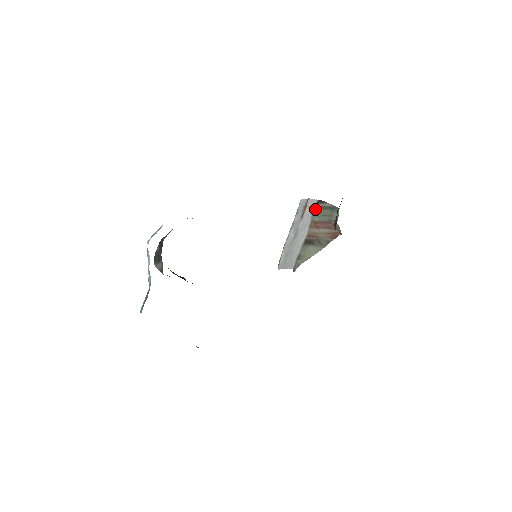
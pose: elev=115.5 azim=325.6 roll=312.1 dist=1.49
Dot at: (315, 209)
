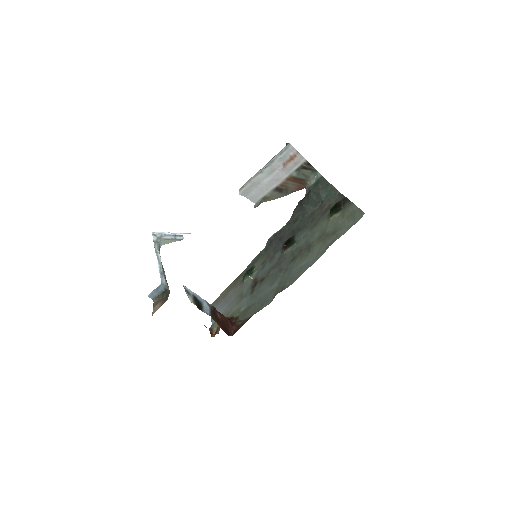
Dot at: (300, 167)
